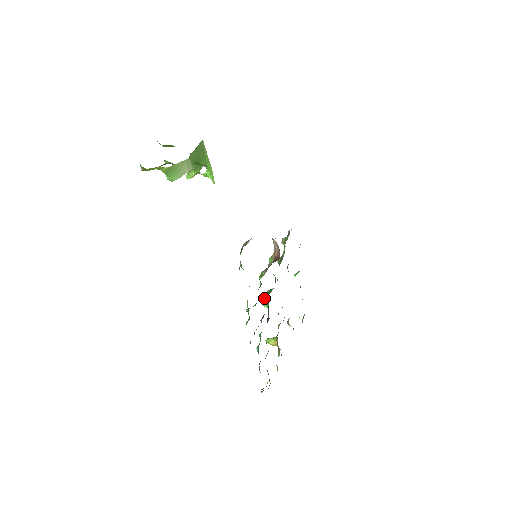
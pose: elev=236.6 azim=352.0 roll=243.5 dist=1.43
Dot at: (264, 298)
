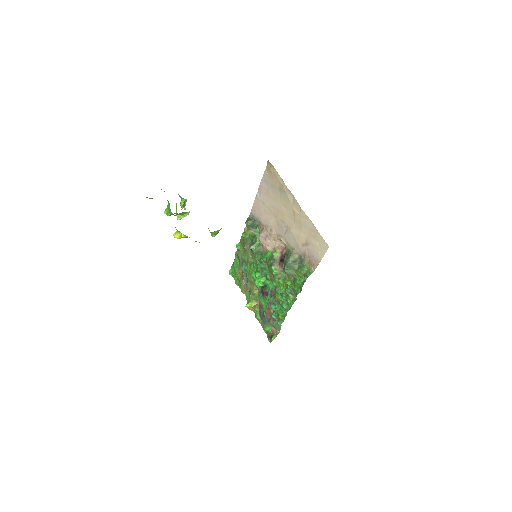
Dot at: (261, 281)
